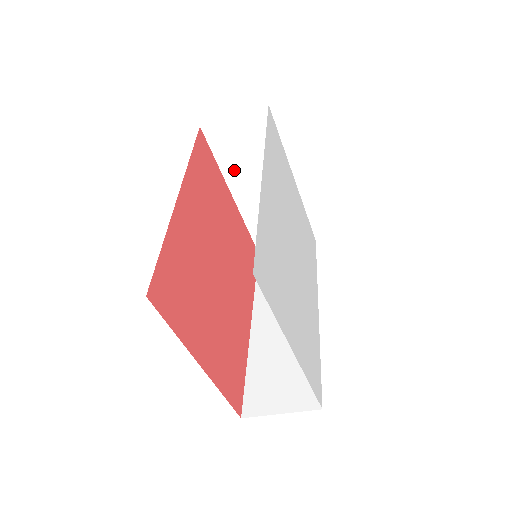
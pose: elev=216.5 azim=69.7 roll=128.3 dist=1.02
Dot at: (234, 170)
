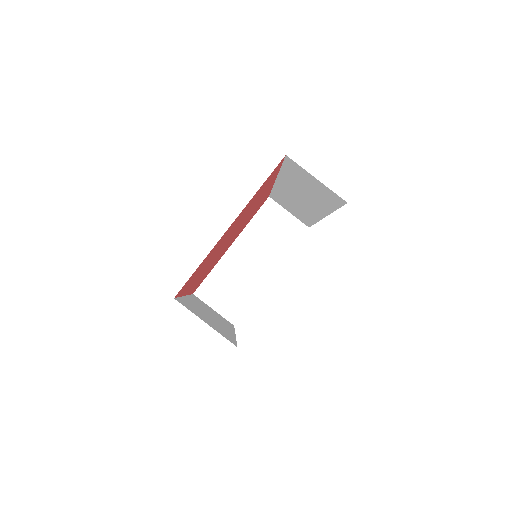
Dot at: (253, 234)
